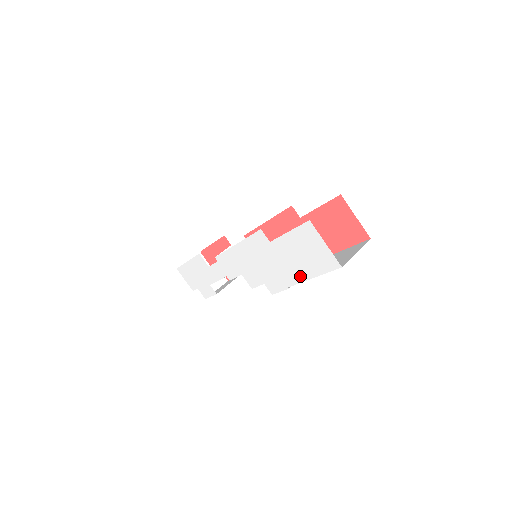
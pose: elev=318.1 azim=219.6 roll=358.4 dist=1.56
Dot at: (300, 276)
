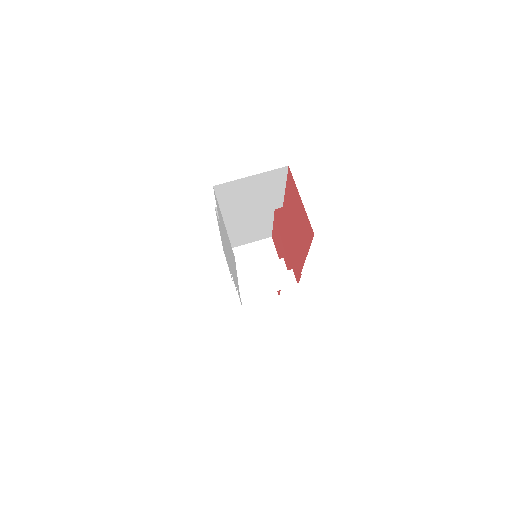
Dot at: (235, 273)
